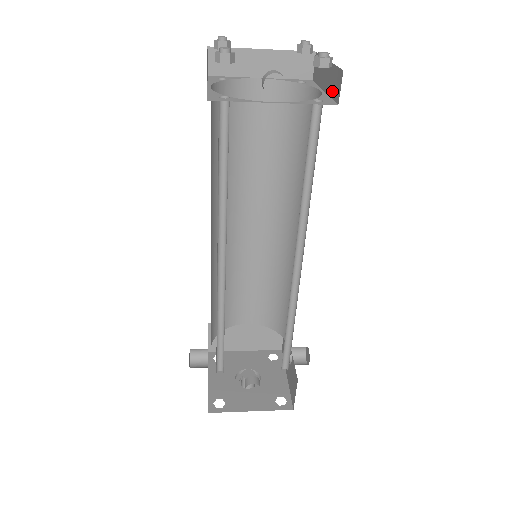
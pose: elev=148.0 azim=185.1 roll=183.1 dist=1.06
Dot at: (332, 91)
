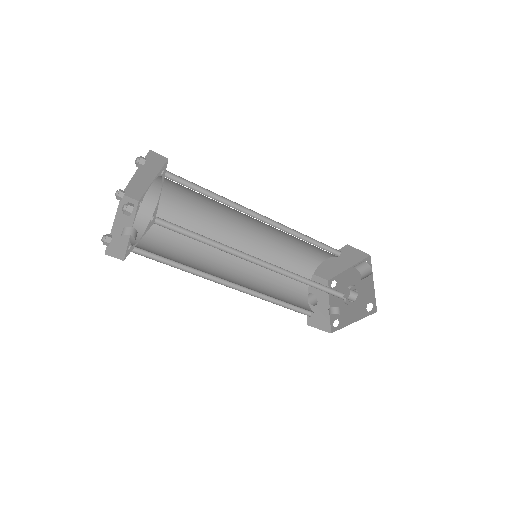
Dot at: occluded
